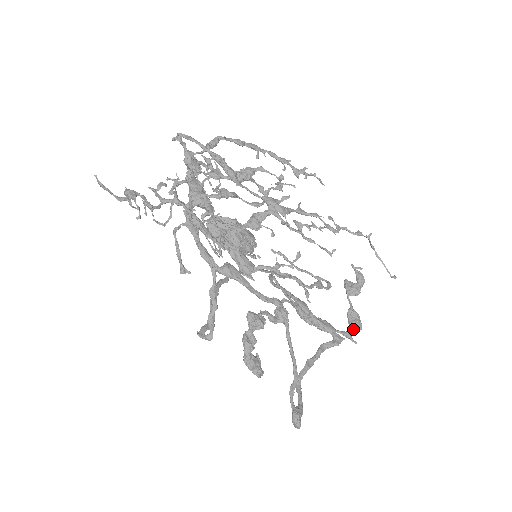
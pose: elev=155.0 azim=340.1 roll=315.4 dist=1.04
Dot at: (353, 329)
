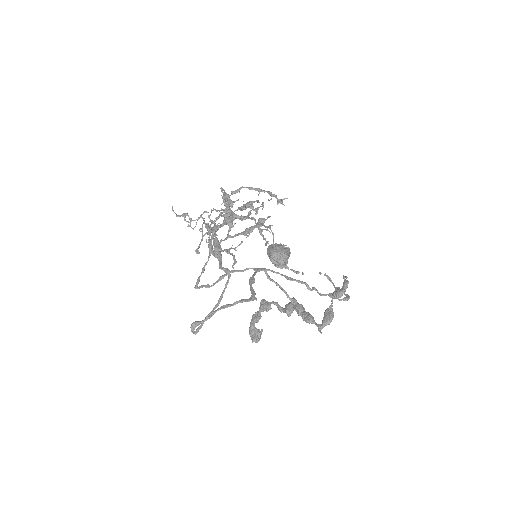
Dot at: (322, 322)
